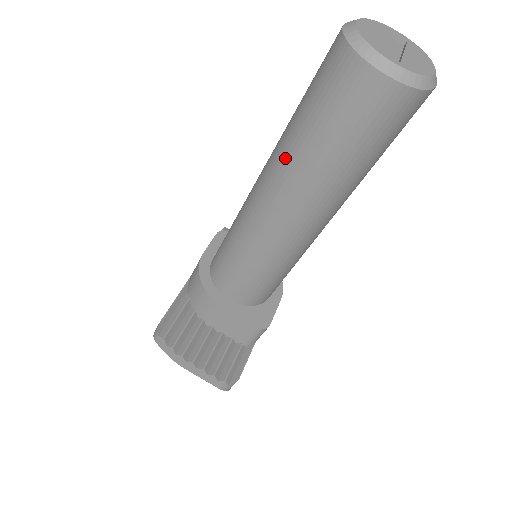
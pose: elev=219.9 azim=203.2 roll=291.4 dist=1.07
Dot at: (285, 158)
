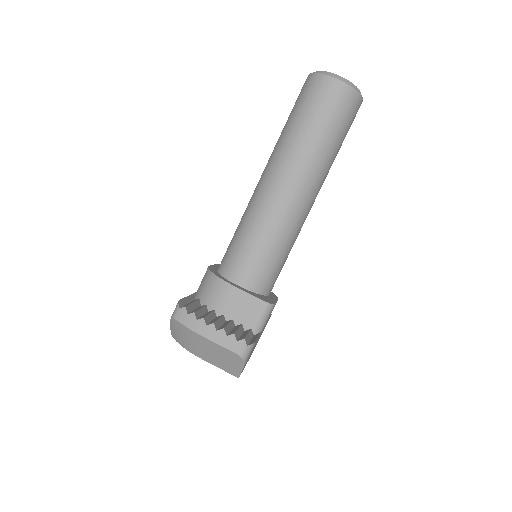
Dot at: (282, 146)
